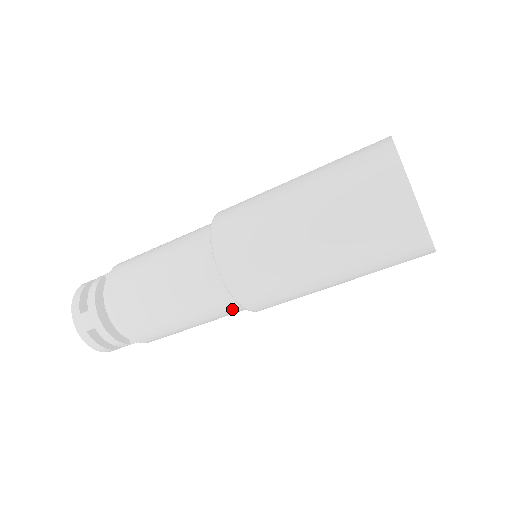
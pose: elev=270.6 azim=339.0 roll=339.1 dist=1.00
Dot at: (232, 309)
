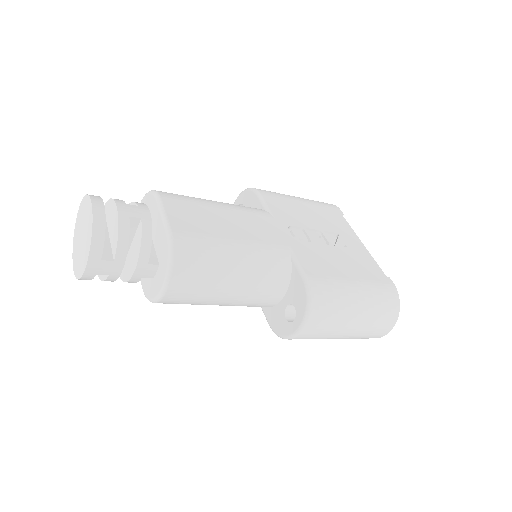
Dot at: occluded
